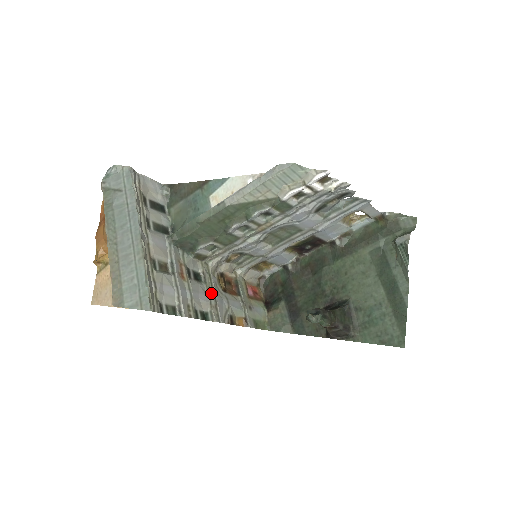
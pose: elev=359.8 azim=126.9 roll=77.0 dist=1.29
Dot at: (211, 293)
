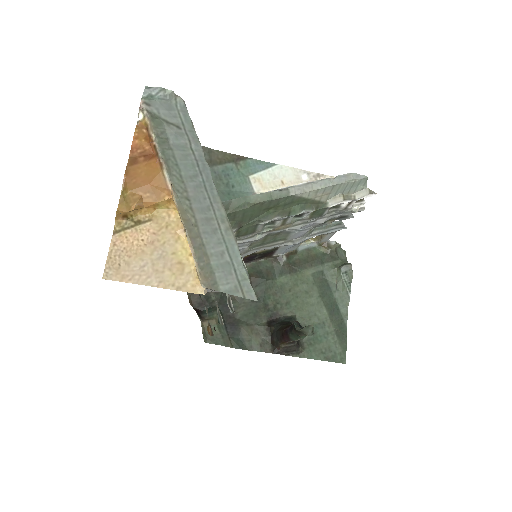
Dot at: occluded
